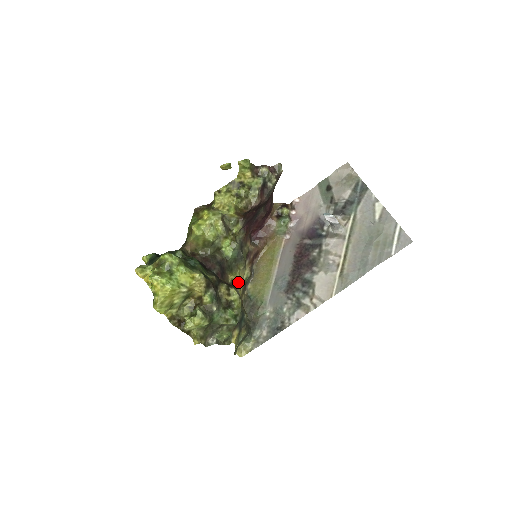
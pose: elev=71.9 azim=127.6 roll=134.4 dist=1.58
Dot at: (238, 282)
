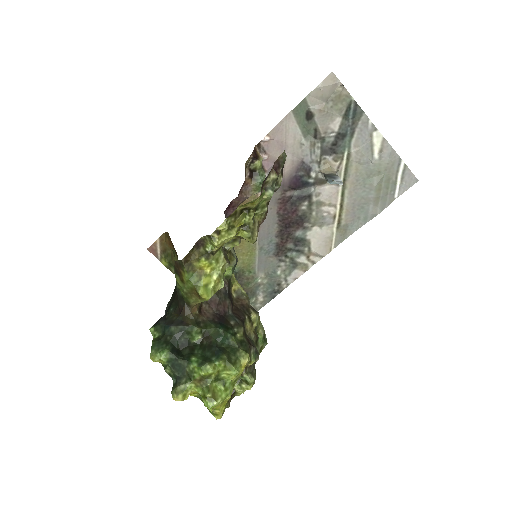
Dot at: (242, 290)
